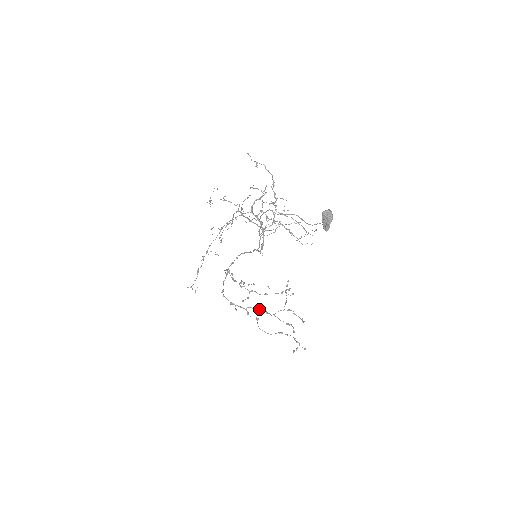
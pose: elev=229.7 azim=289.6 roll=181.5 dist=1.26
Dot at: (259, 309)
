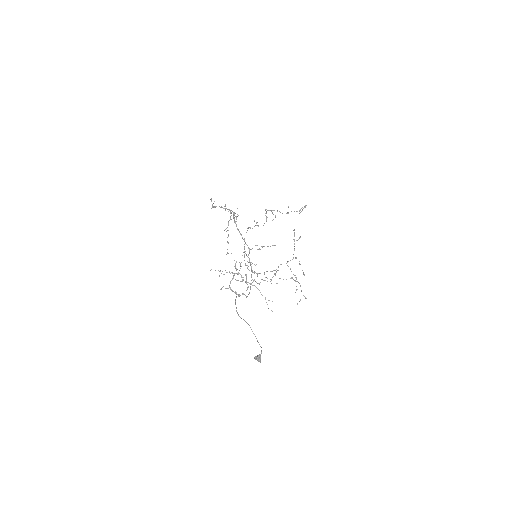
Dot at: (273, 270)
